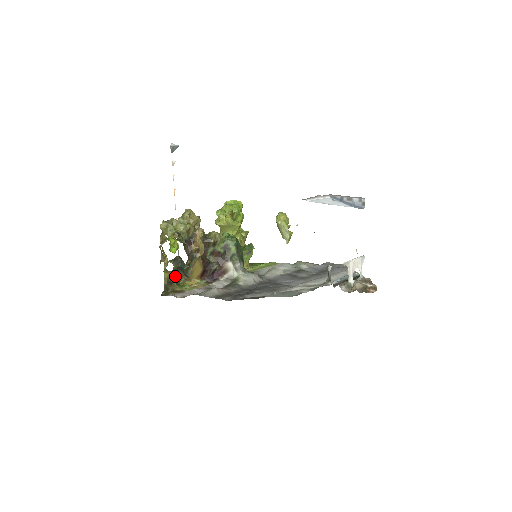
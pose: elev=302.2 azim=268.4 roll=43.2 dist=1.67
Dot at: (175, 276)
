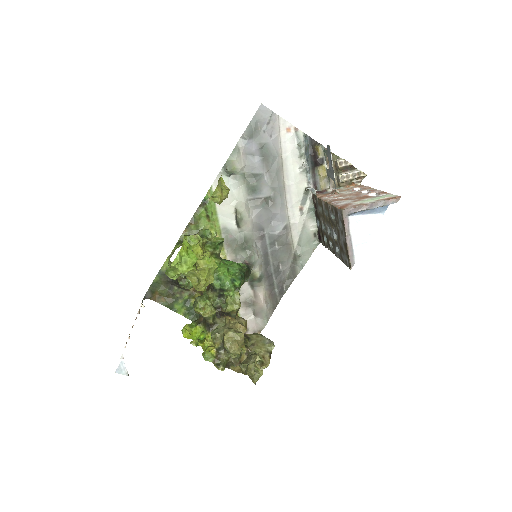
Dot at: occluded
